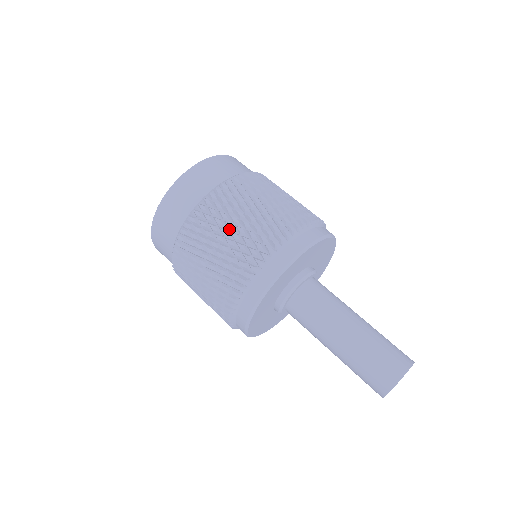
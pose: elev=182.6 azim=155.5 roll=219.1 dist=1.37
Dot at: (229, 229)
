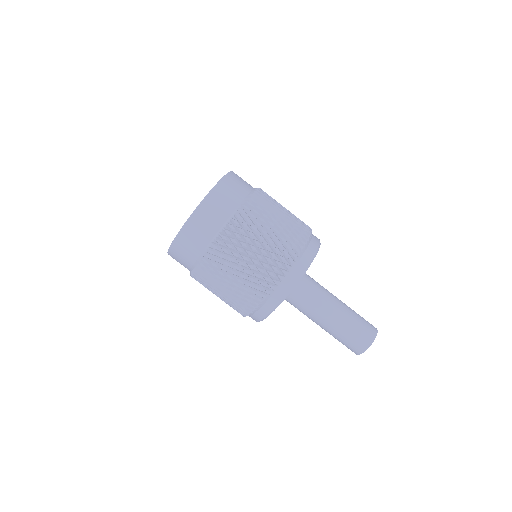
Dot at: (253, 250)
